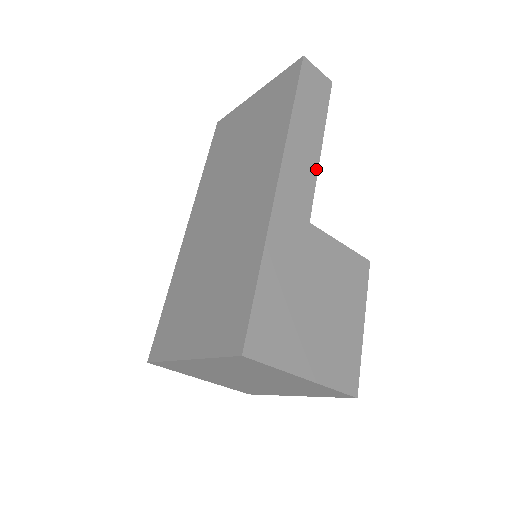
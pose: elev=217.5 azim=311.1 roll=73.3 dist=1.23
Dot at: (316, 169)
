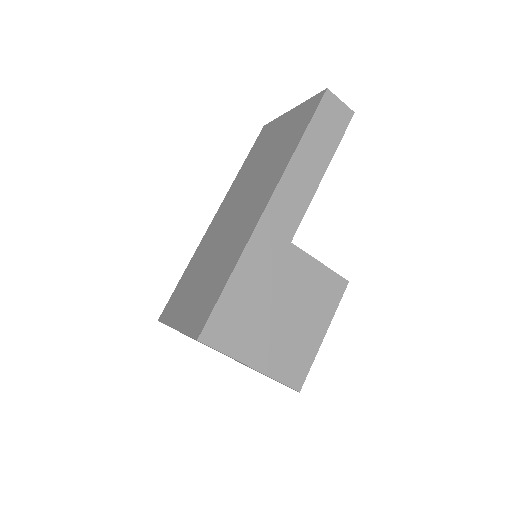
Dot at: (312, 195)
